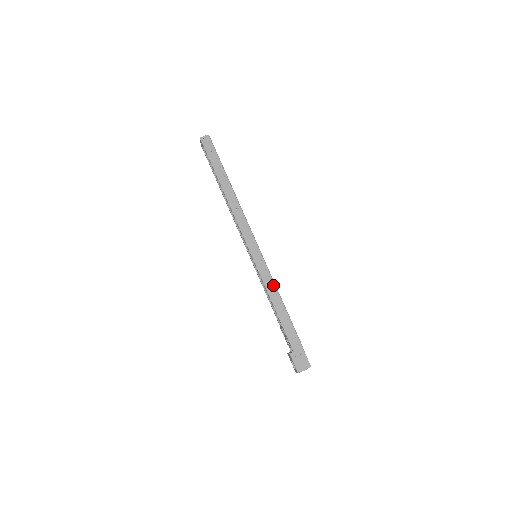
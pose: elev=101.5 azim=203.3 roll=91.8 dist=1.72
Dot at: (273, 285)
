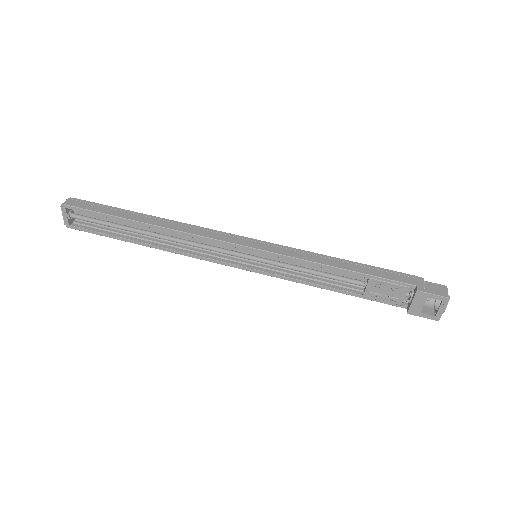
Dot at: (311, 253)
